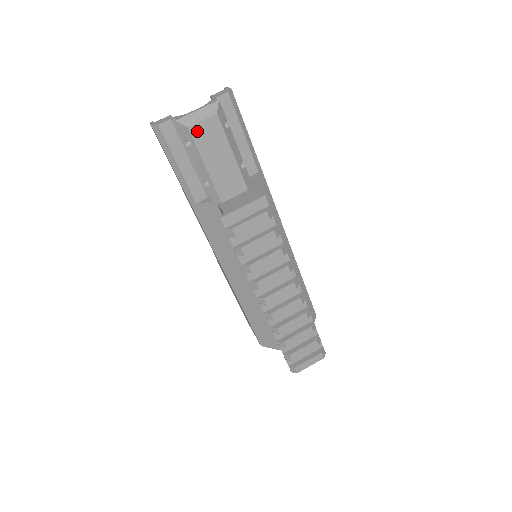
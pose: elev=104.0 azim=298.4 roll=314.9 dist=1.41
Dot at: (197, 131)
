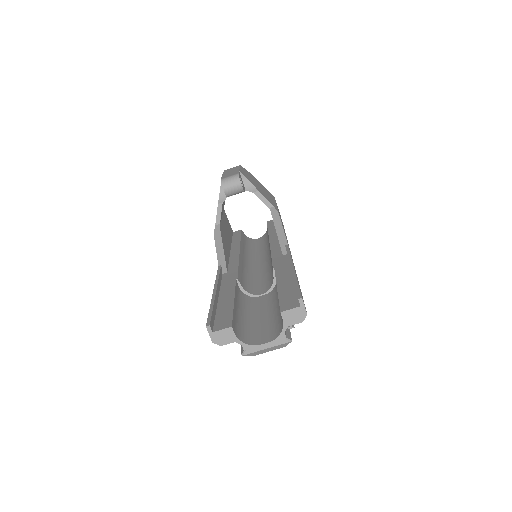
Dot at: occluded
